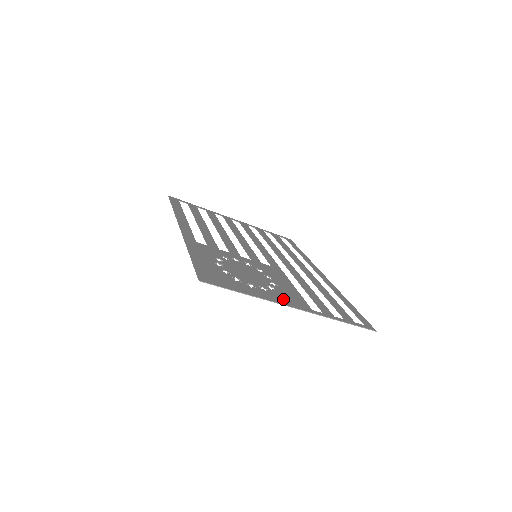
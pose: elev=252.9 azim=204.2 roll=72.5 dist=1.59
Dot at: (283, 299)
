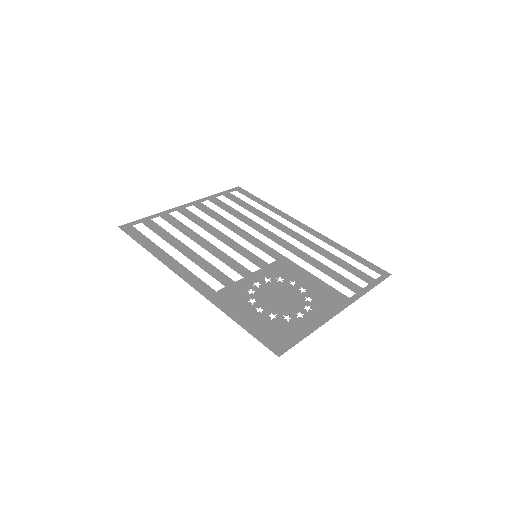
Dot at: (327, 307)
